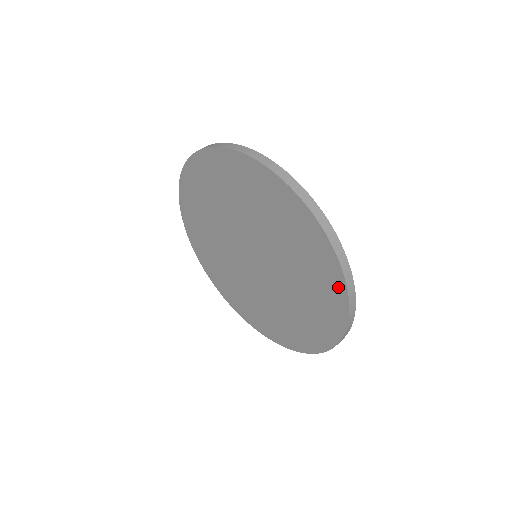
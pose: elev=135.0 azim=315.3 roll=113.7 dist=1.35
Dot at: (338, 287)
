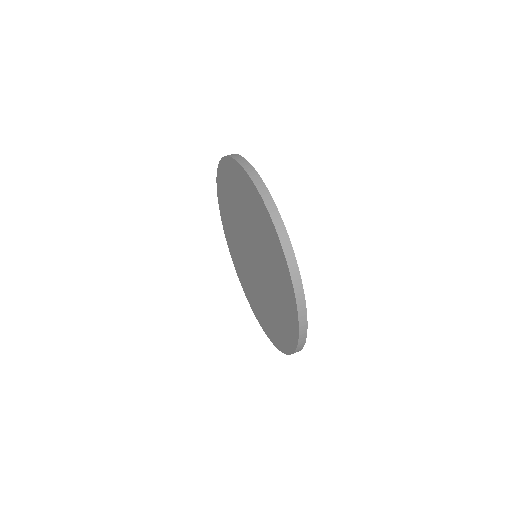
Dot at: (294, 328)
